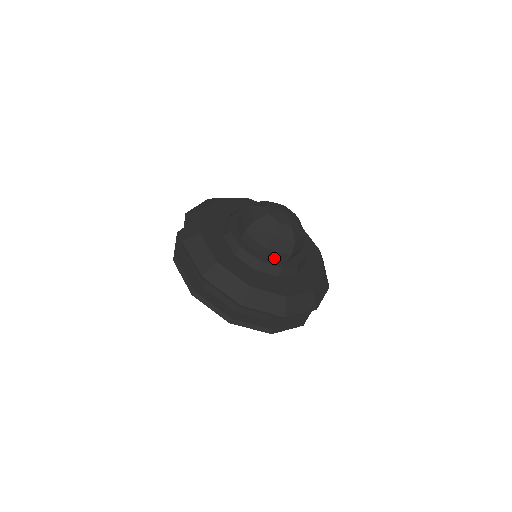
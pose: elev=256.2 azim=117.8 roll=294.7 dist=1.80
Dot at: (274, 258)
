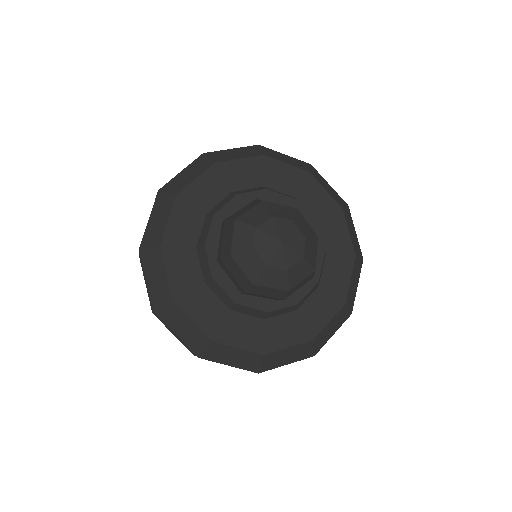
Dot at: (260, 296)
